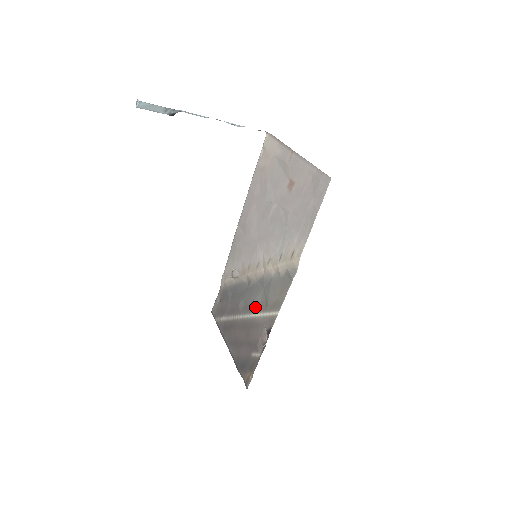
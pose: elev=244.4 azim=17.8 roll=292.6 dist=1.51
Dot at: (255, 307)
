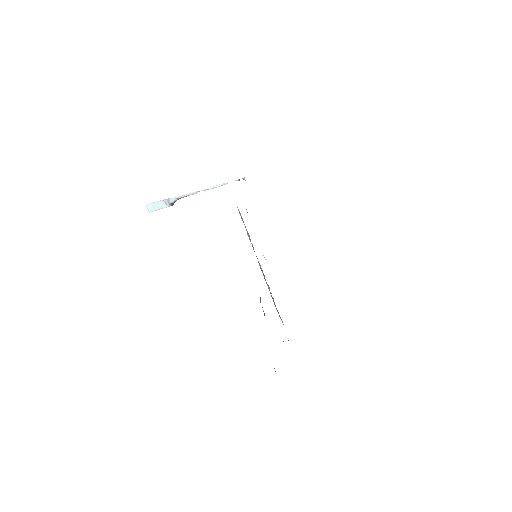
Dot at: occluded
